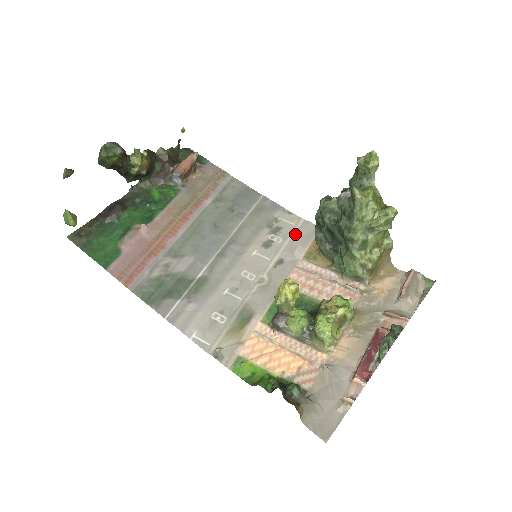
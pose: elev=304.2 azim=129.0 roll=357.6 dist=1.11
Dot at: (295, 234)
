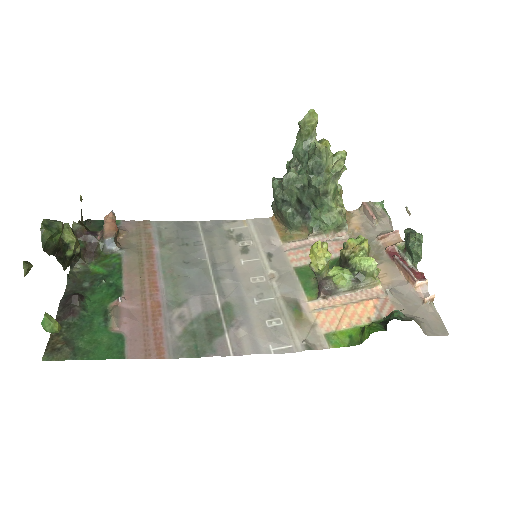
Dot at: (257, 231)
